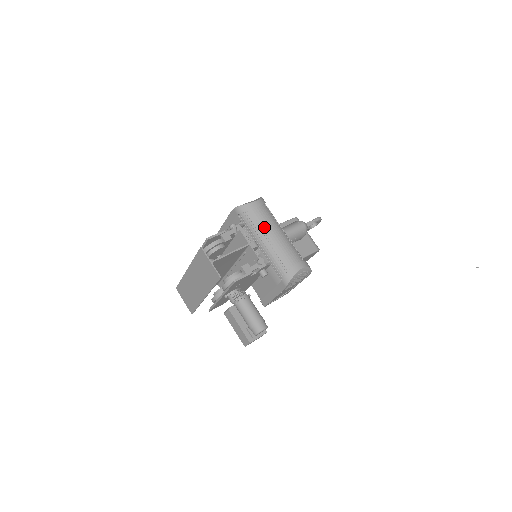
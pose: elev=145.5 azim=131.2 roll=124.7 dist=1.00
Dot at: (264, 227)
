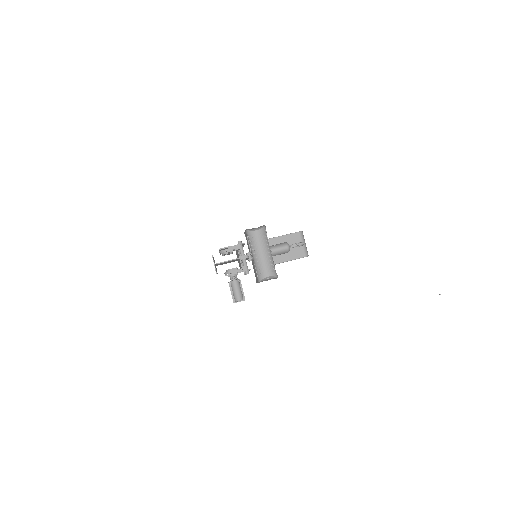
Dot at: (256, 247)
